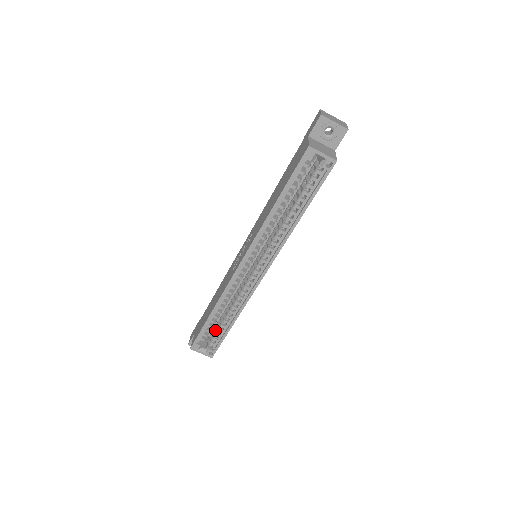
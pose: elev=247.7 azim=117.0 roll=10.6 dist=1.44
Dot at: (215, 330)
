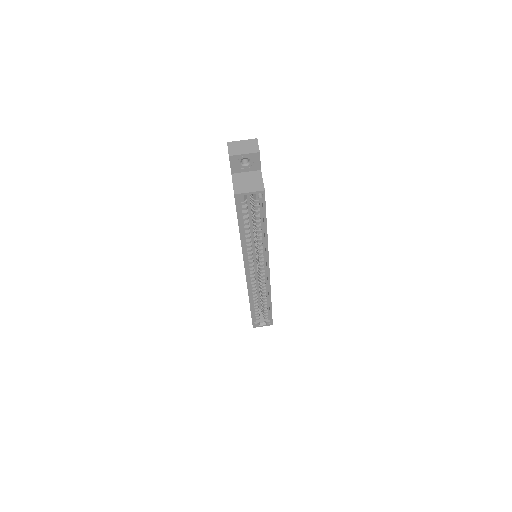
Dot at: occluded
